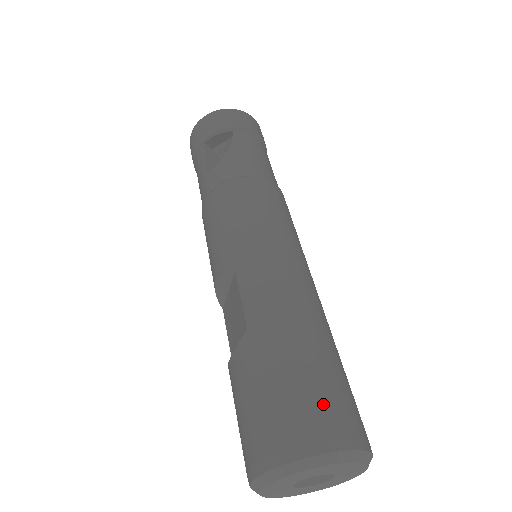
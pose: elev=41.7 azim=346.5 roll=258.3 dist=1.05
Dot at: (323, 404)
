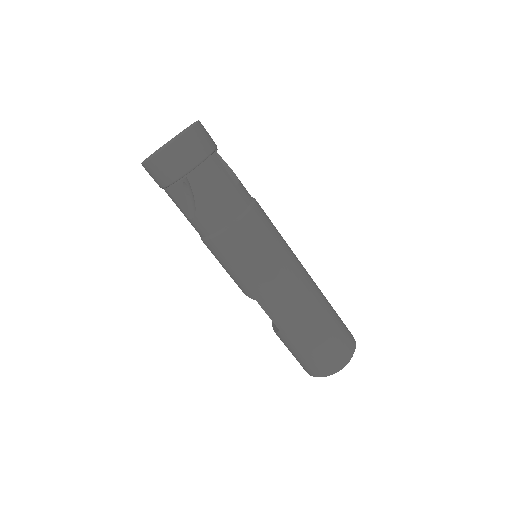
Dot at: (329, 355)
